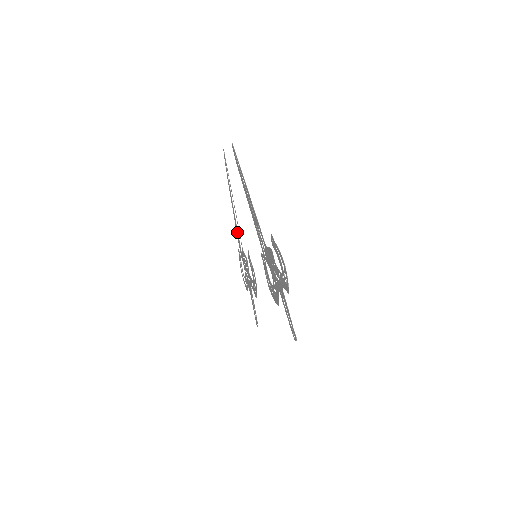
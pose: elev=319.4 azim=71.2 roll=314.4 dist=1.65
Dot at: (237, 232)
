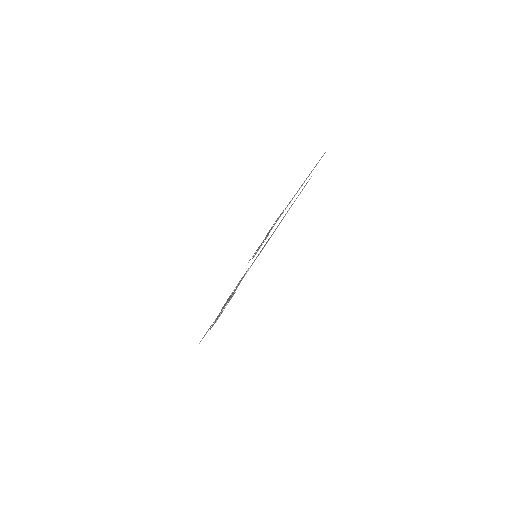
Dot at: occluded
